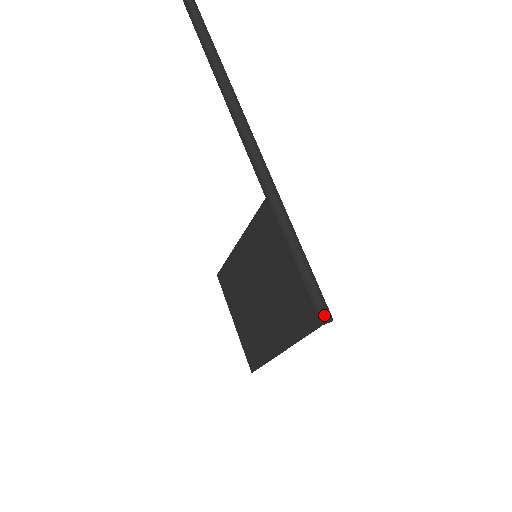
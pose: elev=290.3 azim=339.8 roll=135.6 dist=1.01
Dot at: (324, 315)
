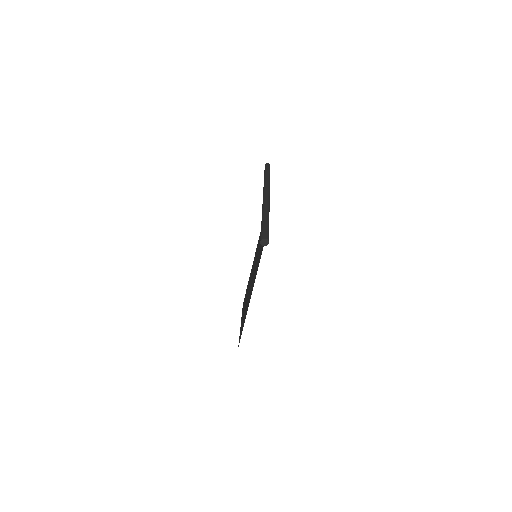
Dot at: (264, 237)
